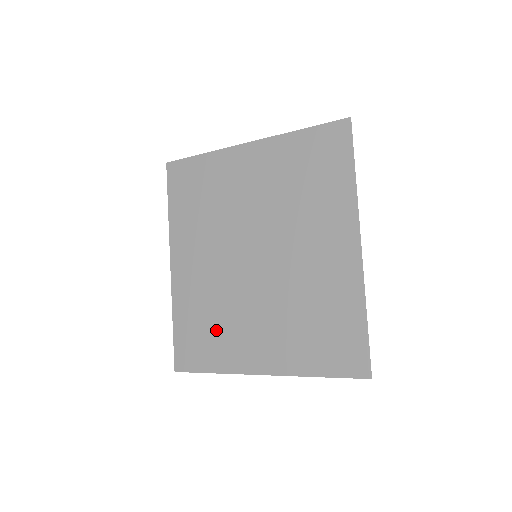
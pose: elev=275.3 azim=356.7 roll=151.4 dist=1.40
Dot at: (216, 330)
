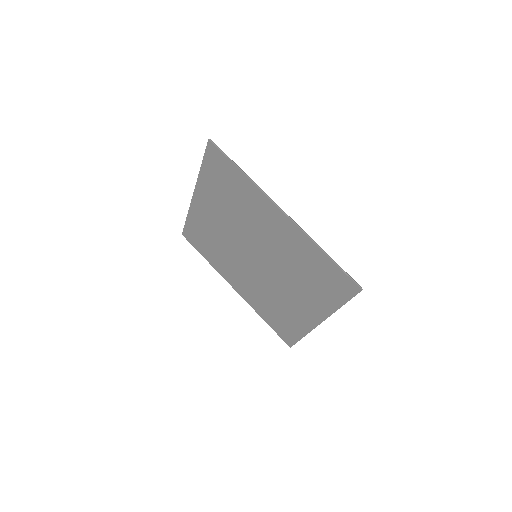
Dot at: (282, 312)
